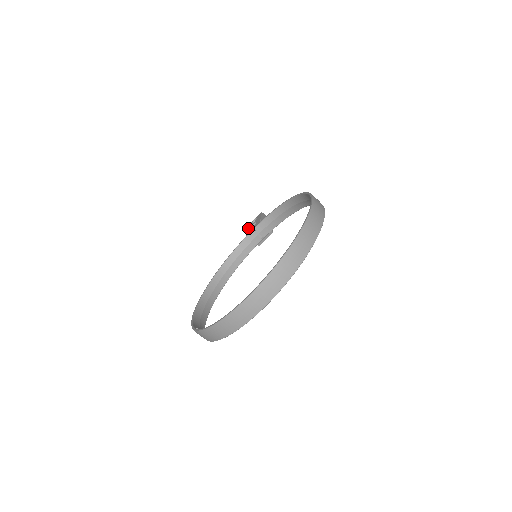
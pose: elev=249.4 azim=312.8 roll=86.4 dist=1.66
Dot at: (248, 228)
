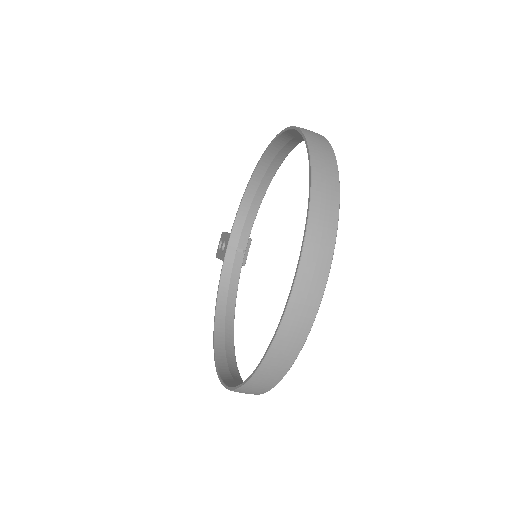
Dot at: (218, 256)
